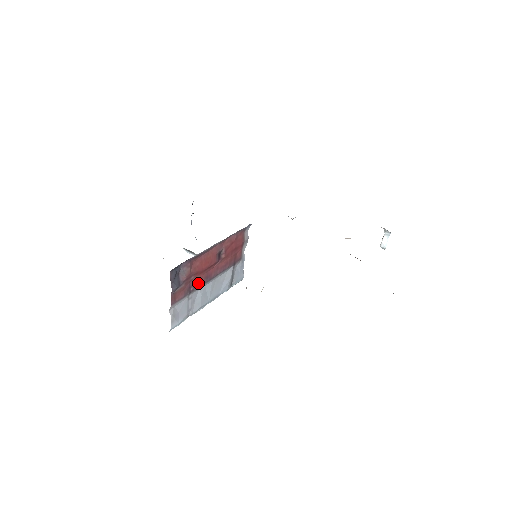
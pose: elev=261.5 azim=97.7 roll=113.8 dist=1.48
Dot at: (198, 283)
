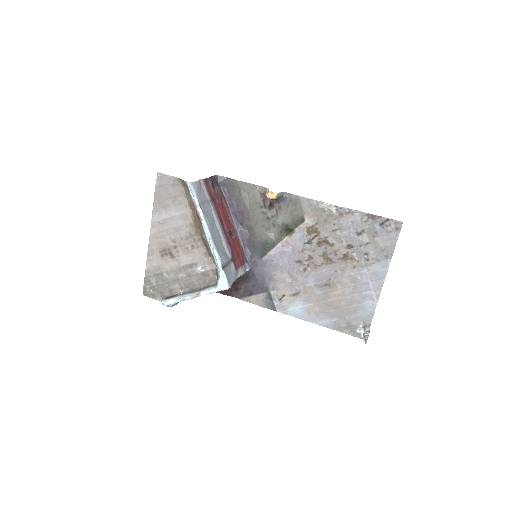
Dot at: (217, 210)
